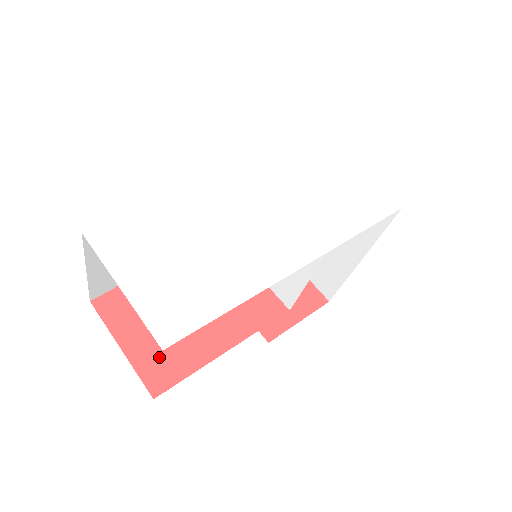
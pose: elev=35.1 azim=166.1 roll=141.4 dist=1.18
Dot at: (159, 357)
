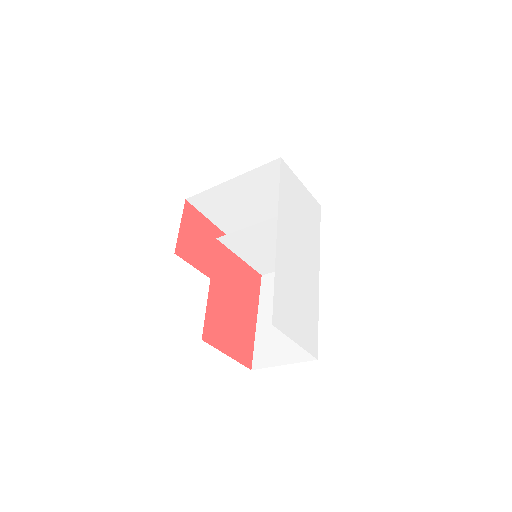
Dot at: (241, 347)
